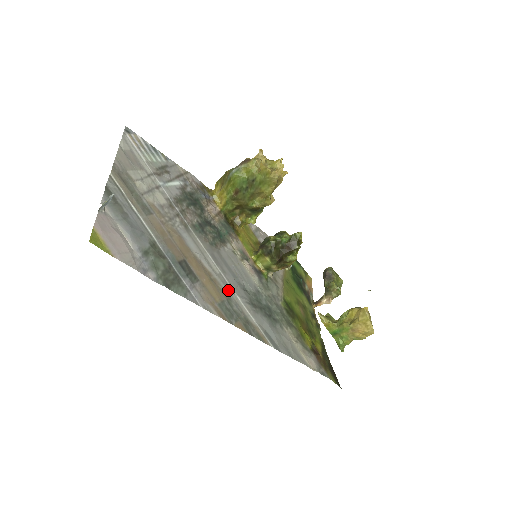
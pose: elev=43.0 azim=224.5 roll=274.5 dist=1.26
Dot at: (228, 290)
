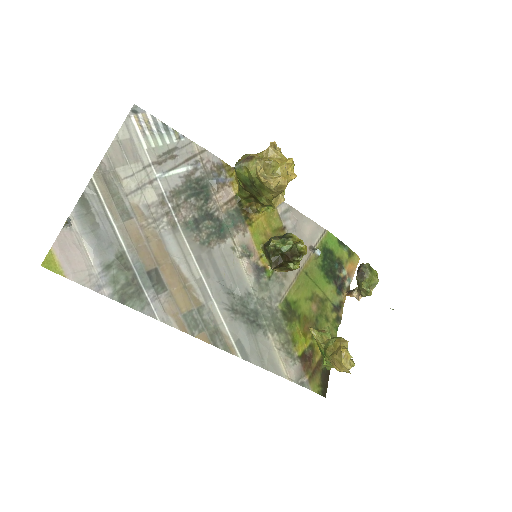
Dot at: (204, 297)
